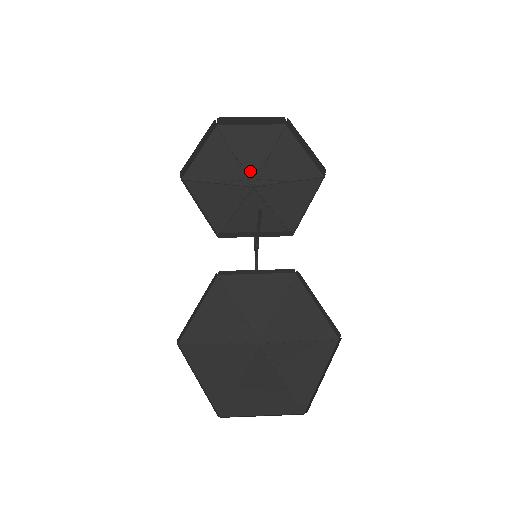
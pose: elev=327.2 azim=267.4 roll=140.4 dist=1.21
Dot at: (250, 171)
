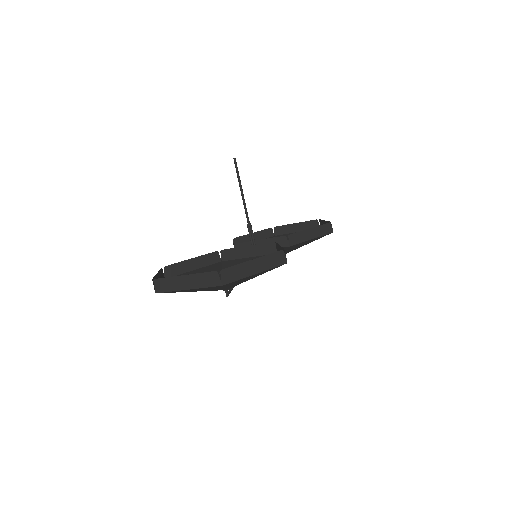
Dot at: occluded
